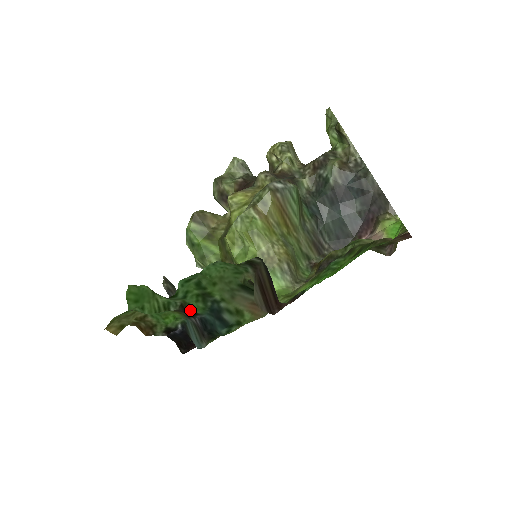
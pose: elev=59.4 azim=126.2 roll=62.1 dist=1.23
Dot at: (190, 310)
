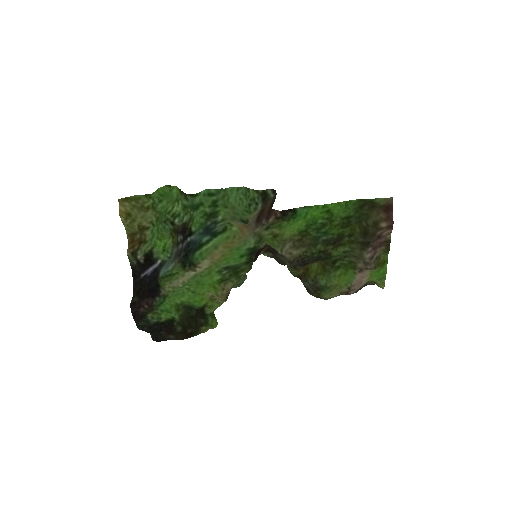
Dot at: (189, 226)
